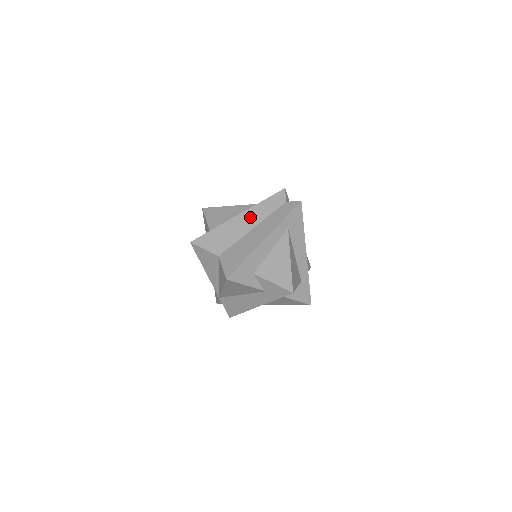
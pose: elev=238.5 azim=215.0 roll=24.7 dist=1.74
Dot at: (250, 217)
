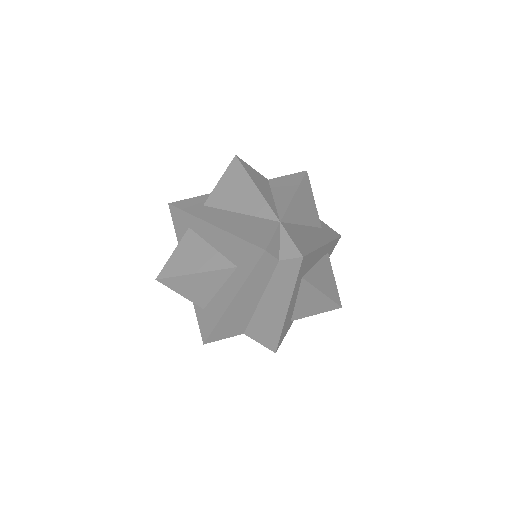
Dot at: (247, 297)
